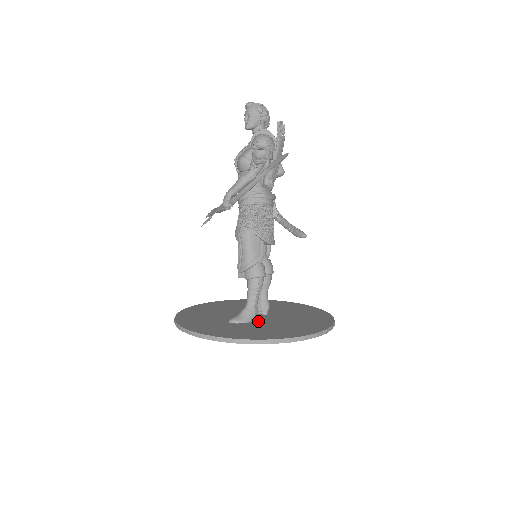
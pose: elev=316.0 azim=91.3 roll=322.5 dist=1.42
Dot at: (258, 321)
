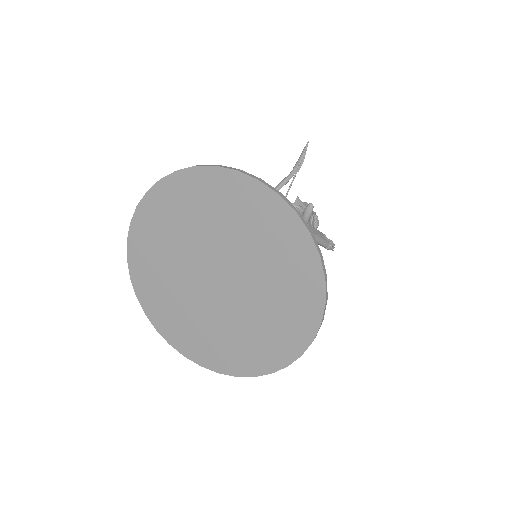
Dot at: (219, 248)
